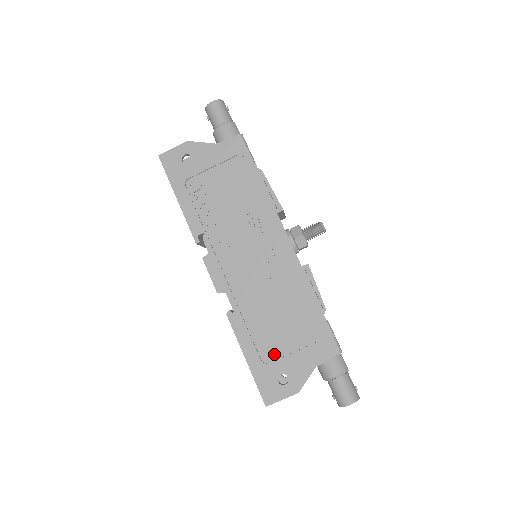
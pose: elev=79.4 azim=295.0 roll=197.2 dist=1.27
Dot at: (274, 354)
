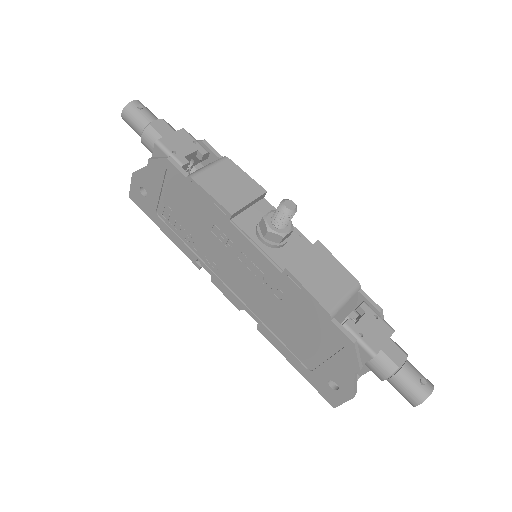
Dot at: (313, 362)
